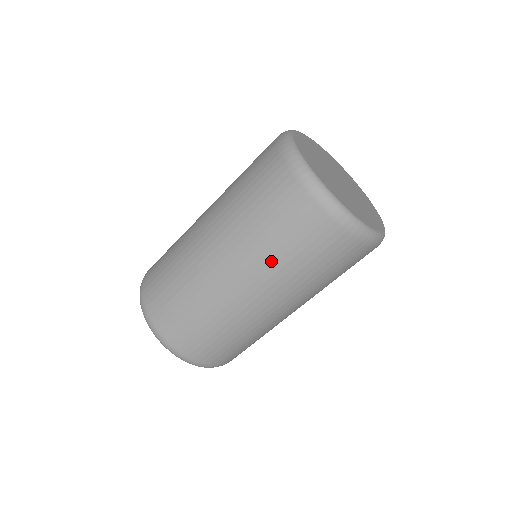
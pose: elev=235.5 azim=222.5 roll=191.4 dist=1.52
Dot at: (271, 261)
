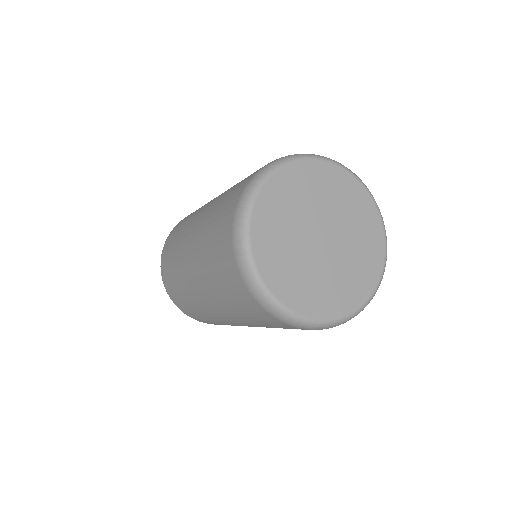
Dot at: occluded
